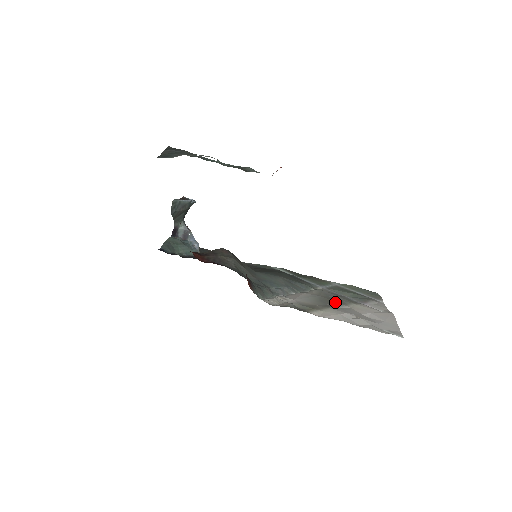
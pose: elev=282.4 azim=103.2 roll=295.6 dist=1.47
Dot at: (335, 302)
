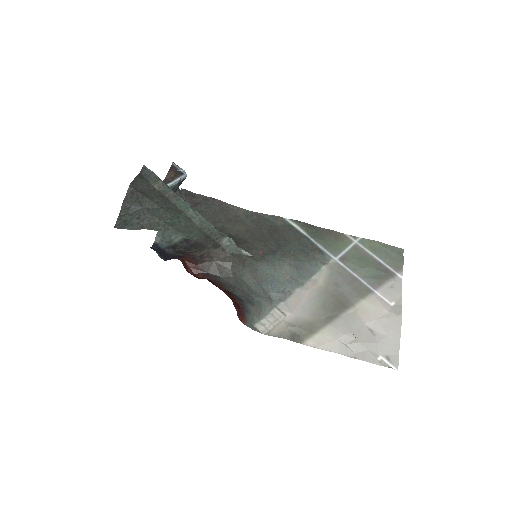
Dot at: (339, 307)
